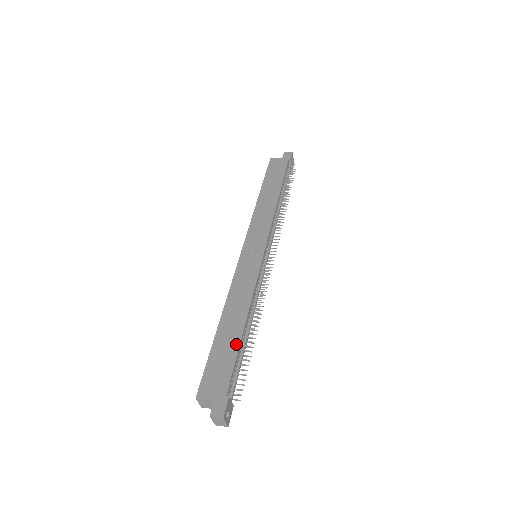
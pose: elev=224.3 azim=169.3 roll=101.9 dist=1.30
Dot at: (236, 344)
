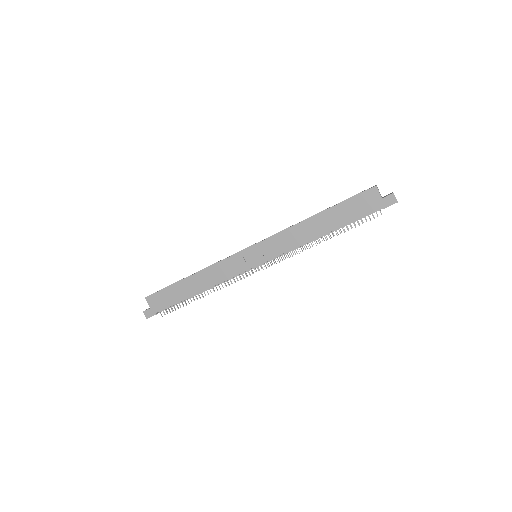
Dot at: (183, 297)
